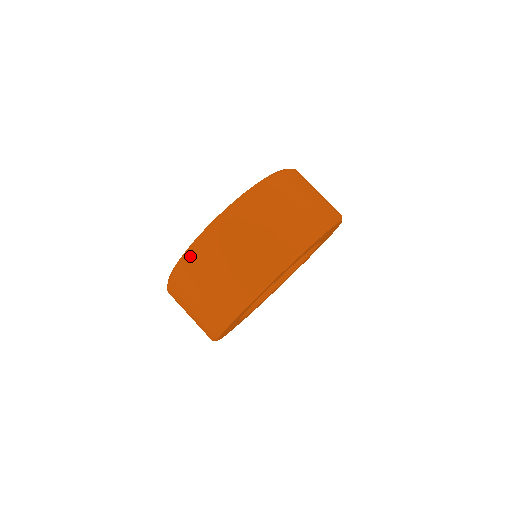
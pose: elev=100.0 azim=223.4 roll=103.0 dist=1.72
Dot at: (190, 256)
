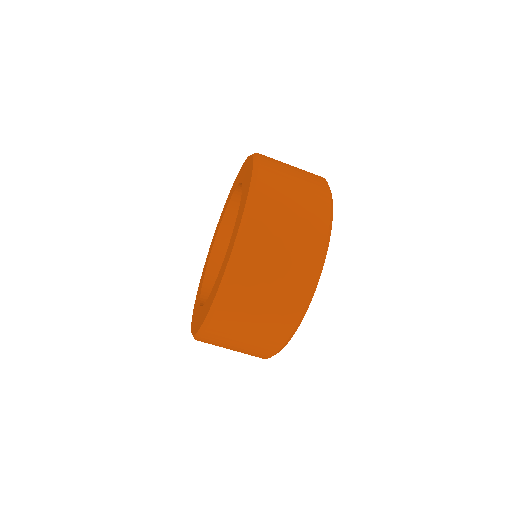
Dot at: occluded
